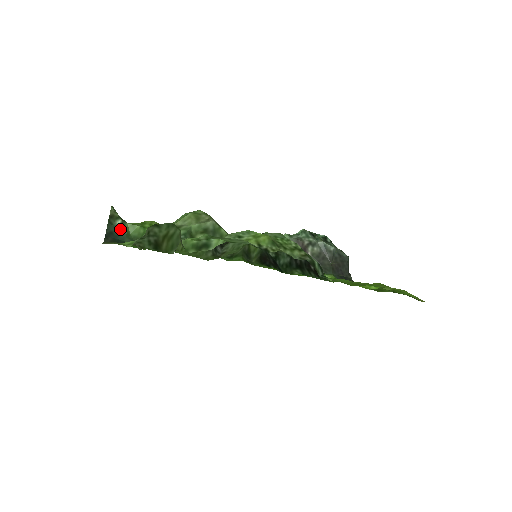
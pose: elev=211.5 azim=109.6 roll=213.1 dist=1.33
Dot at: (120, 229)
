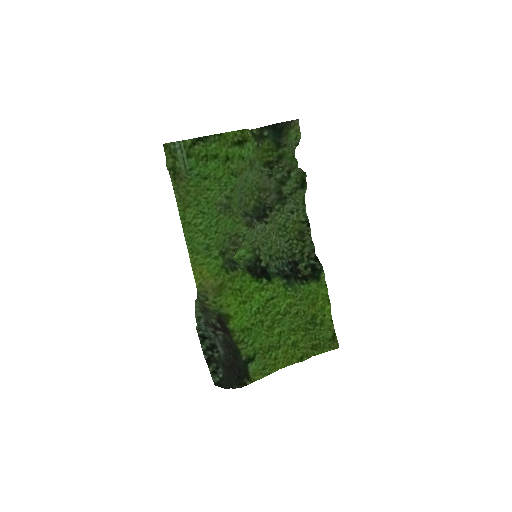
Dot at: (271, 134)
